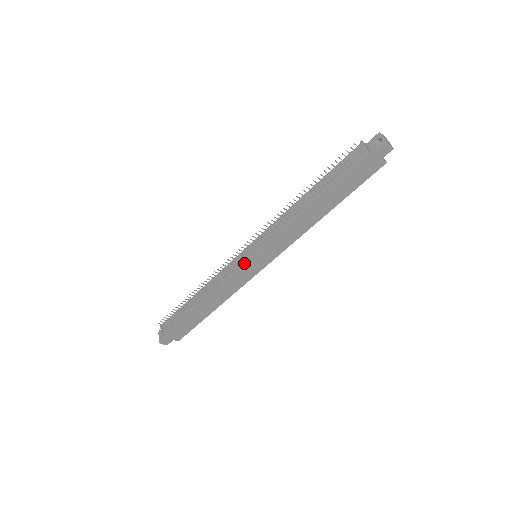
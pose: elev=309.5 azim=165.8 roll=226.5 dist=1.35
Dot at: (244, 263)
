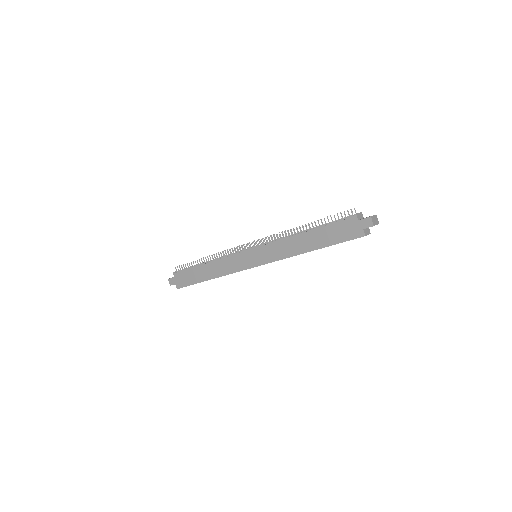
Dot at: (245, 251)
